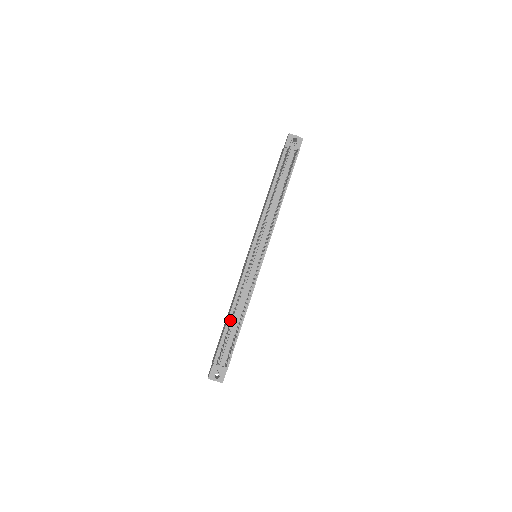
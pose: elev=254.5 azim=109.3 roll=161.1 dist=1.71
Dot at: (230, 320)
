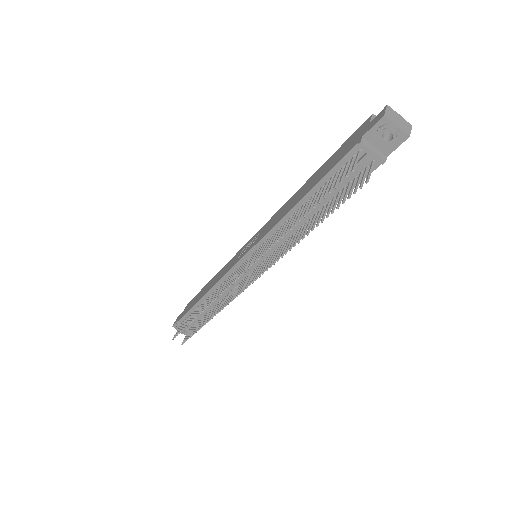
Dot at: (202, 302)
